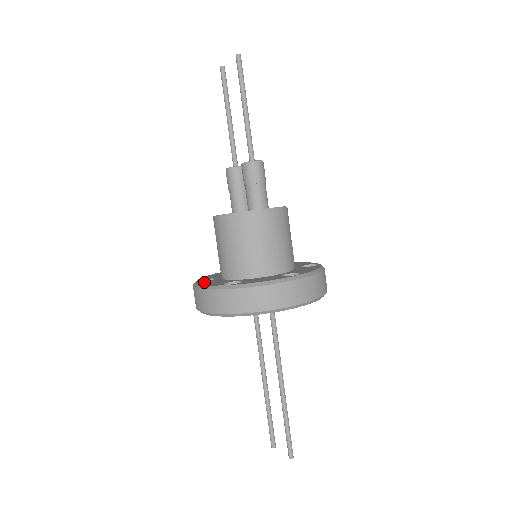
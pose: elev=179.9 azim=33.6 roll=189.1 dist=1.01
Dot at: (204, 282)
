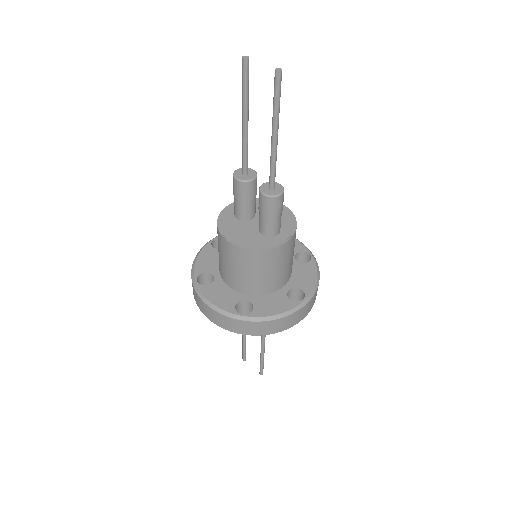
Dot at: (208, 291)
